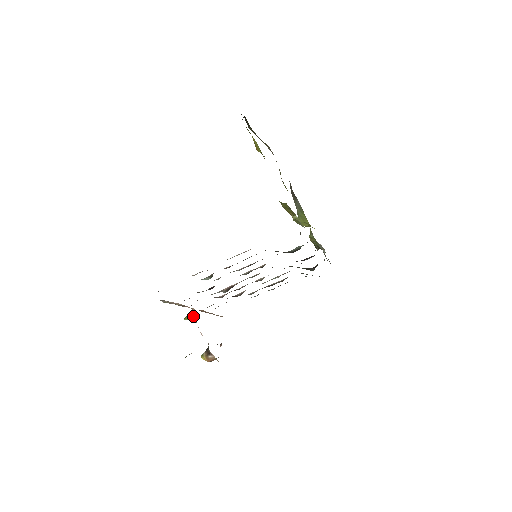
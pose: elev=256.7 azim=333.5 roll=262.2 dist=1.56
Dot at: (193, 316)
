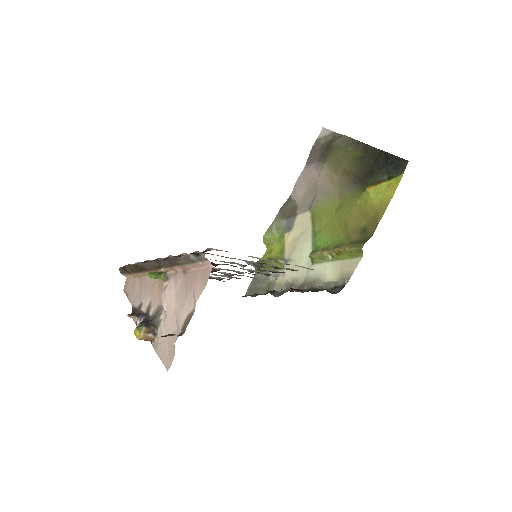
Dot at: (161, 278)
